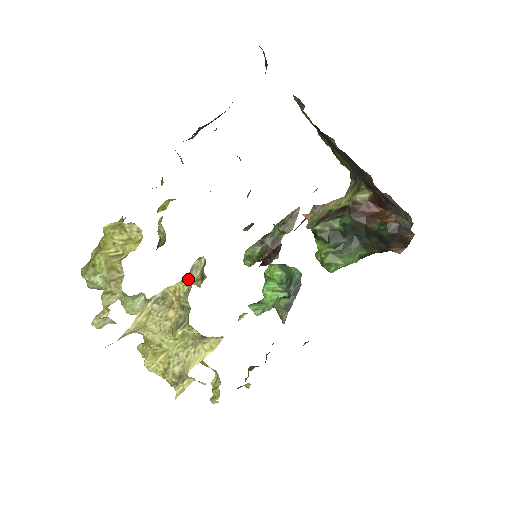
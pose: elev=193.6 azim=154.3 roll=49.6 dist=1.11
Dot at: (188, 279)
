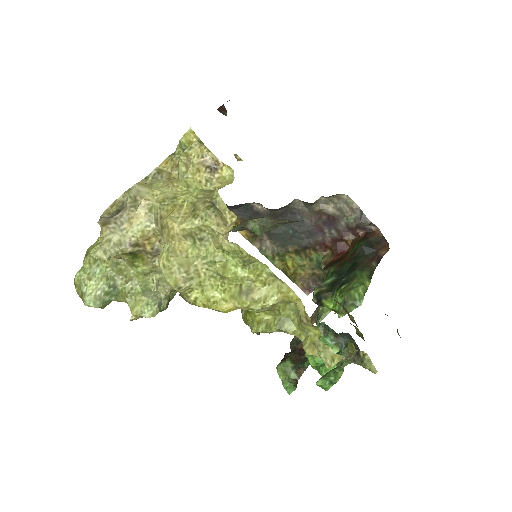
Dot at: (173, 155)
